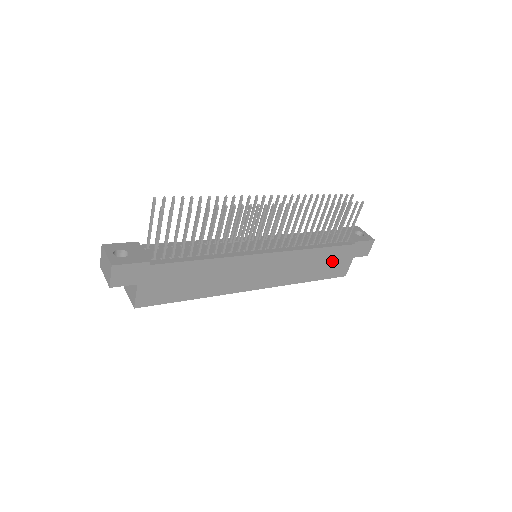
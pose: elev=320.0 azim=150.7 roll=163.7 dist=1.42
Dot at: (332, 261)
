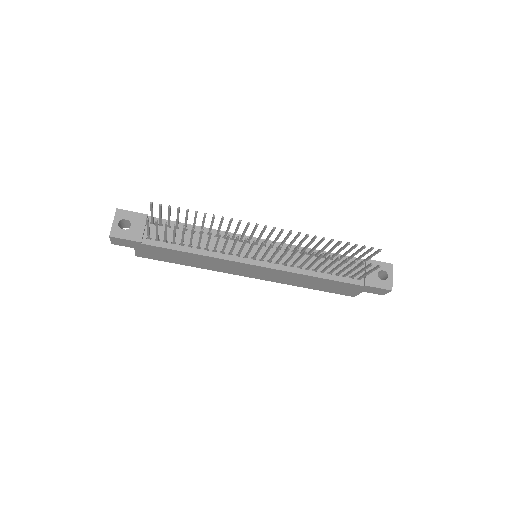
Dot at: (336, 286)
